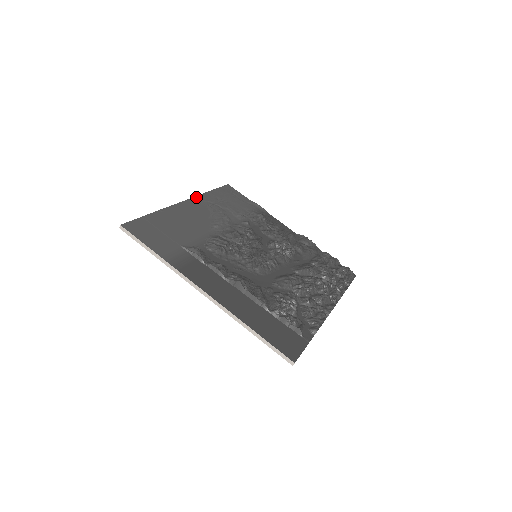
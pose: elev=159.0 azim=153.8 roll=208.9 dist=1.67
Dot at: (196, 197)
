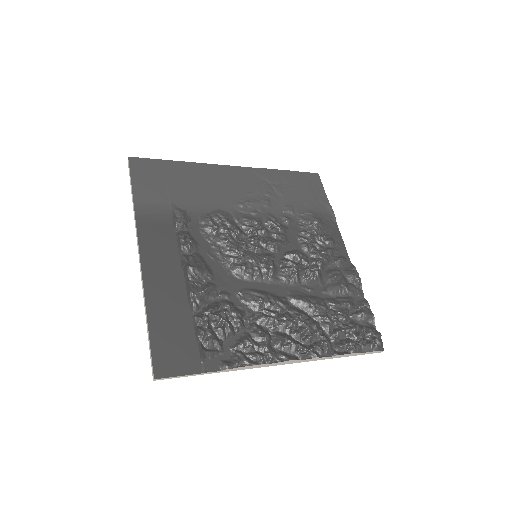
Dot at: (255, 168)
